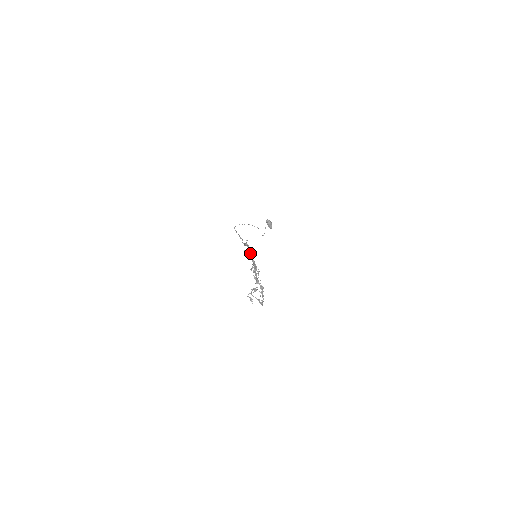
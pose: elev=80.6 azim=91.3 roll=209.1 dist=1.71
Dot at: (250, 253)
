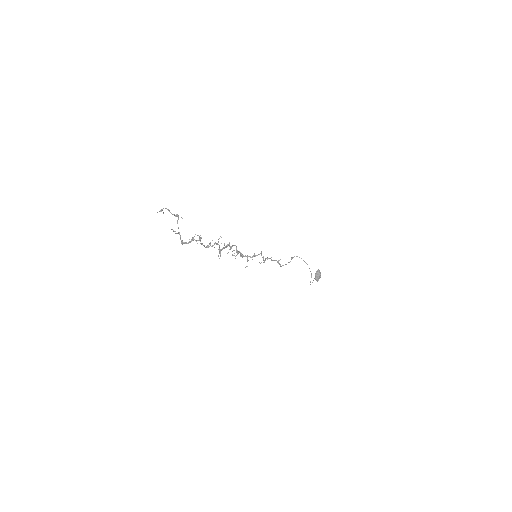
Dot at: (263, 259)
